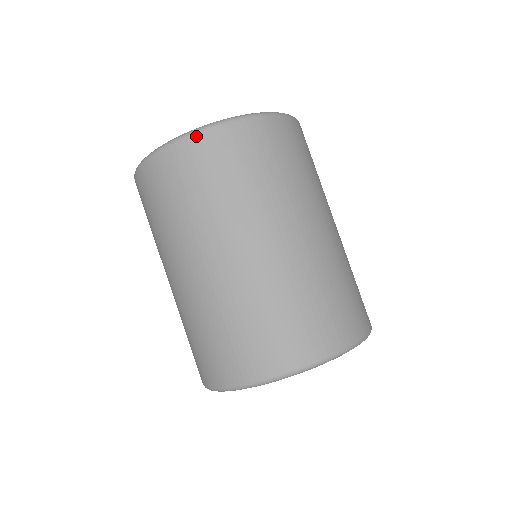
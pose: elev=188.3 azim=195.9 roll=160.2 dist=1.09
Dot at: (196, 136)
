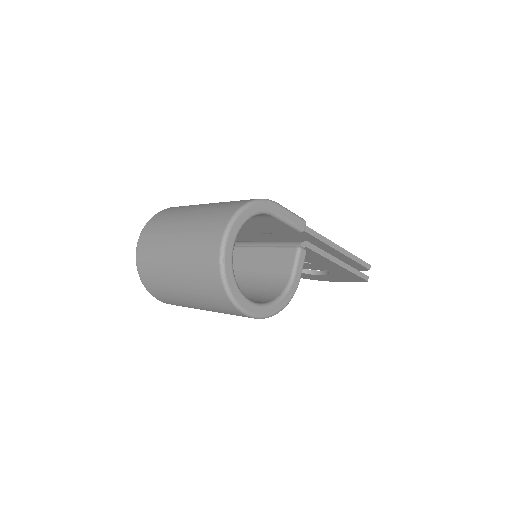
Dot at: (137, 263)
